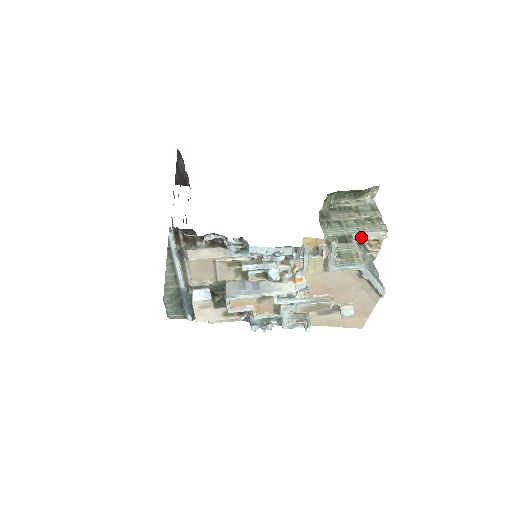
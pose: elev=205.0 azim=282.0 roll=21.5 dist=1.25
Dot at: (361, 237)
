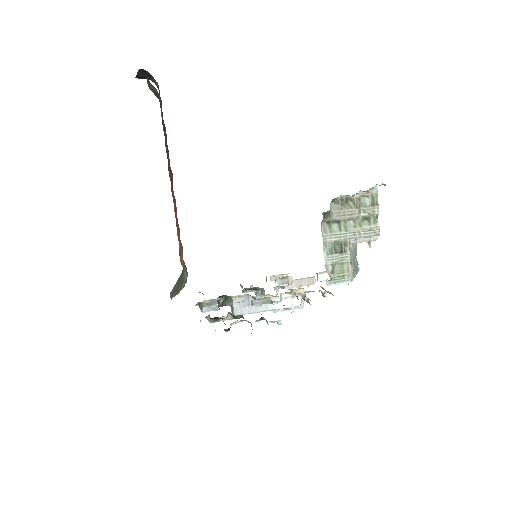
Dot at: (355, 241)
